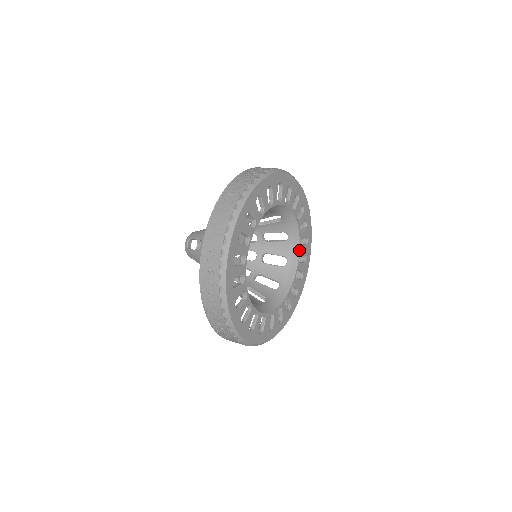
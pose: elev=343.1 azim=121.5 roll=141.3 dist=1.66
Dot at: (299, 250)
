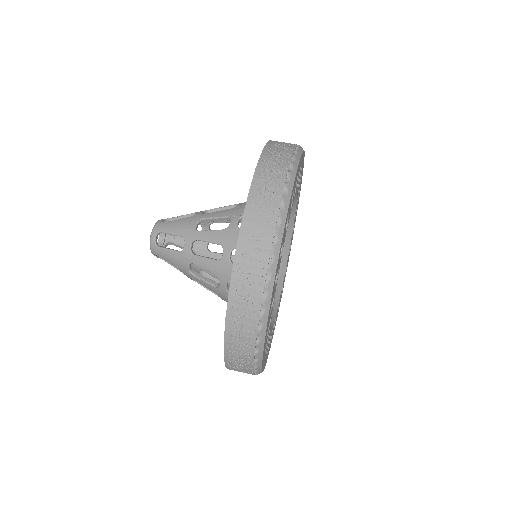
Dot at: (290, 240)
